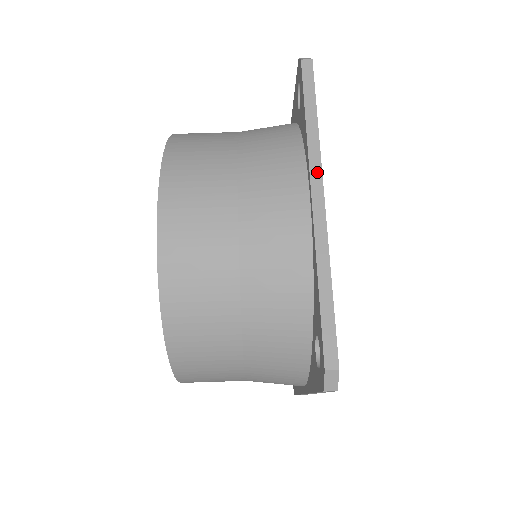
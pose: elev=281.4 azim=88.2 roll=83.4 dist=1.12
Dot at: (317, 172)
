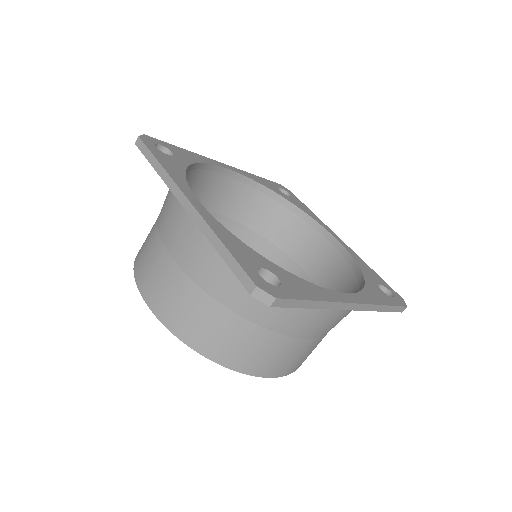
Dot at: (342, 306)
